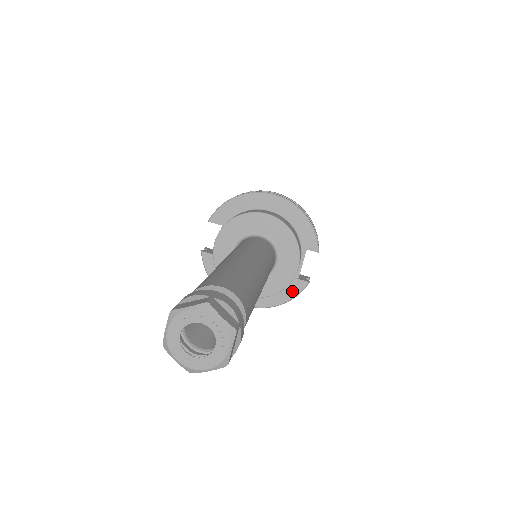
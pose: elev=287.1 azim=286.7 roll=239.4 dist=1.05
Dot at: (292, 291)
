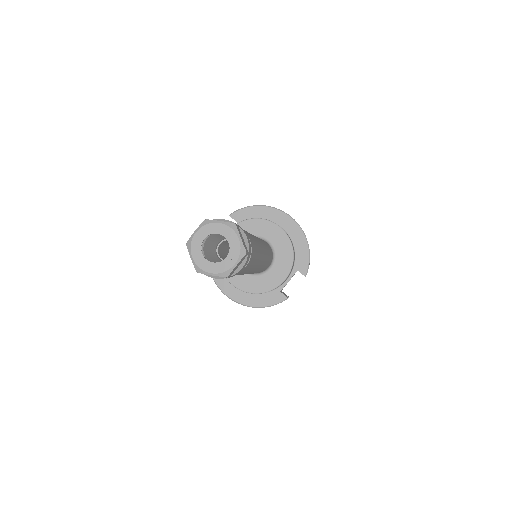
Dot at: (271, 300)
